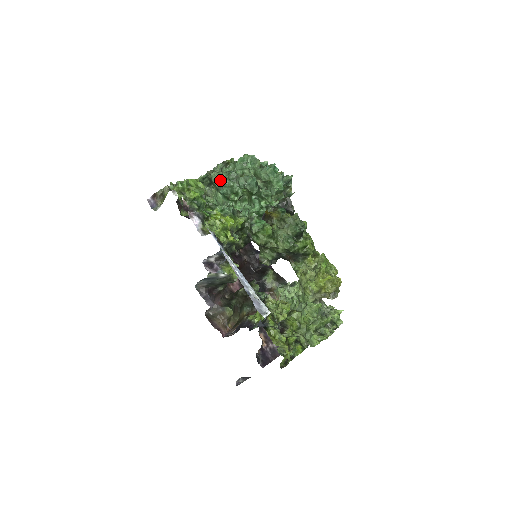
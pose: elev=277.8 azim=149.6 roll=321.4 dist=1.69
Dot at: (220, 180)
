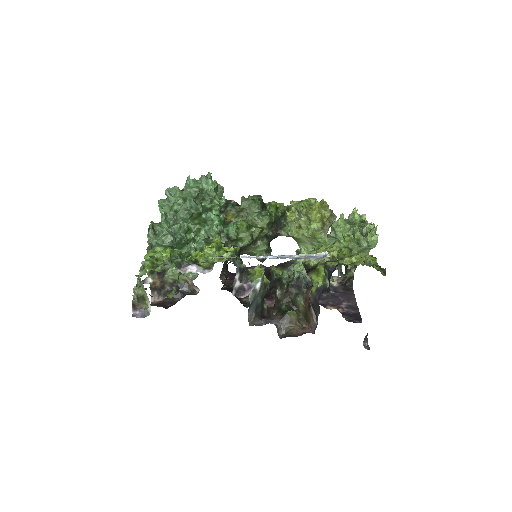
Dot at: (165, 237)
